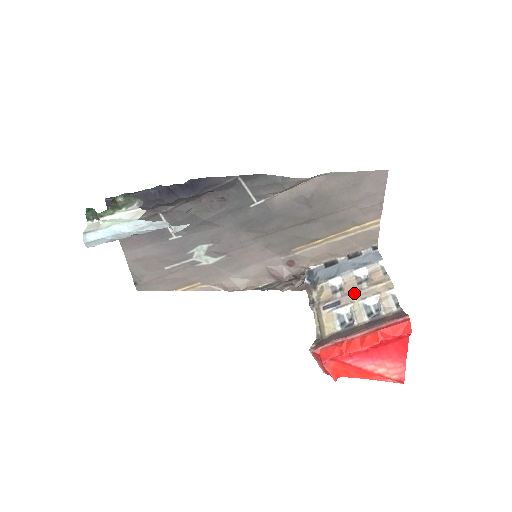
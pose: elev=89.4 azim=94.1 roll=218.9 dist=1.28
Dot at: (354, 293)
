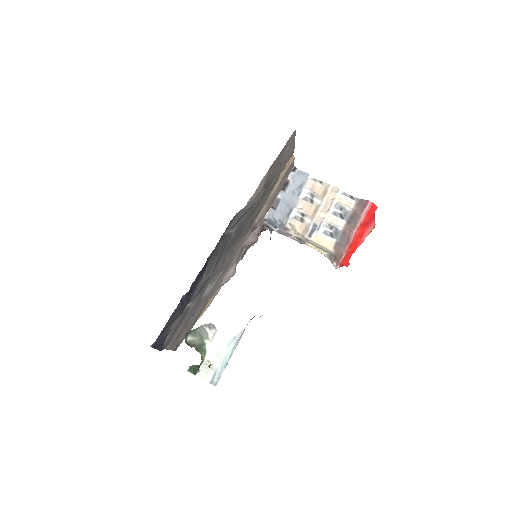
Dot at: (318, 212)
